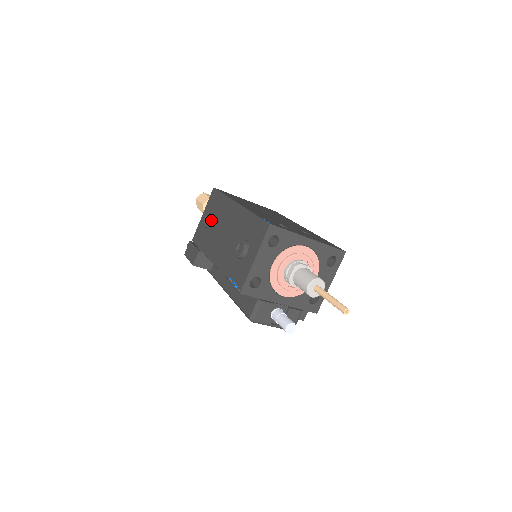
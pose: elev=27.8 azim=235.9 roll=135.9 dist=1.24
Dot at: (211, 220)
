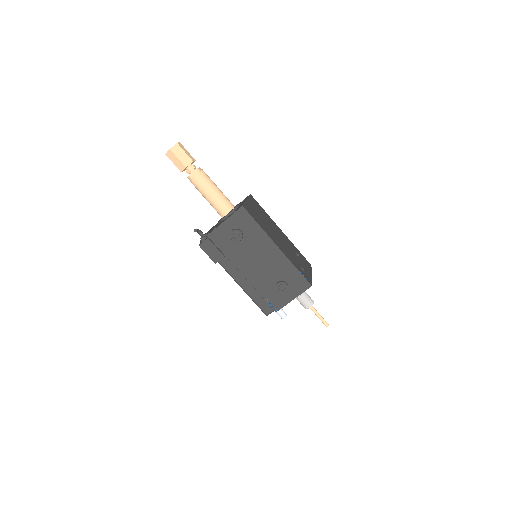
Dot at: (242, 239)
